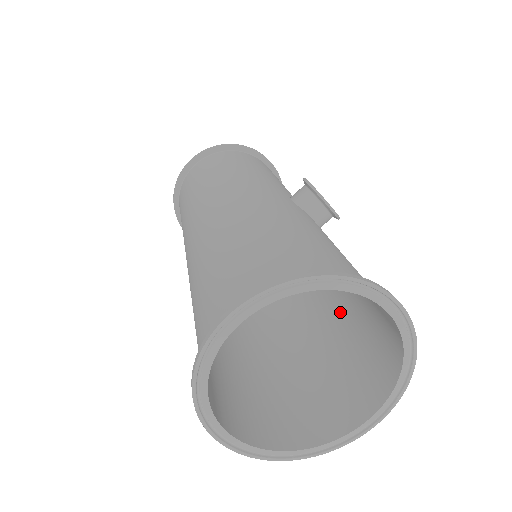
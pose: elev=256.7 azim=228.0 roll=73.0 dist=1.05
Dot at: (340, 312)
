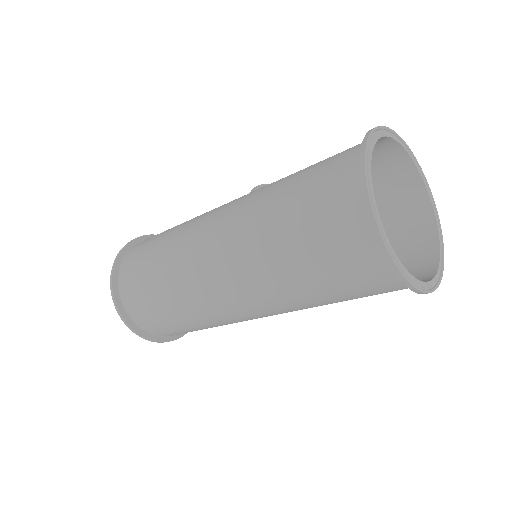
Dot at: occluded
